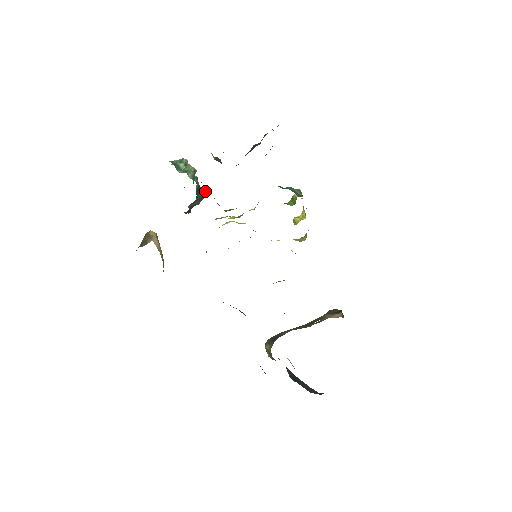
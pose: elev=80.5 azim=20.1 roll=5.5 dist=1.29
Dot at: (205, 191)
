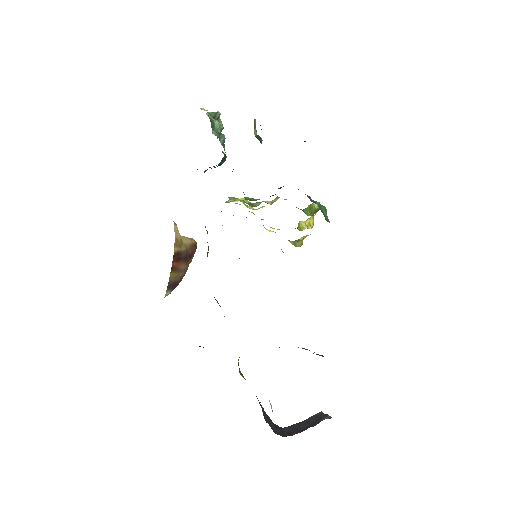
Dot at: occluded
